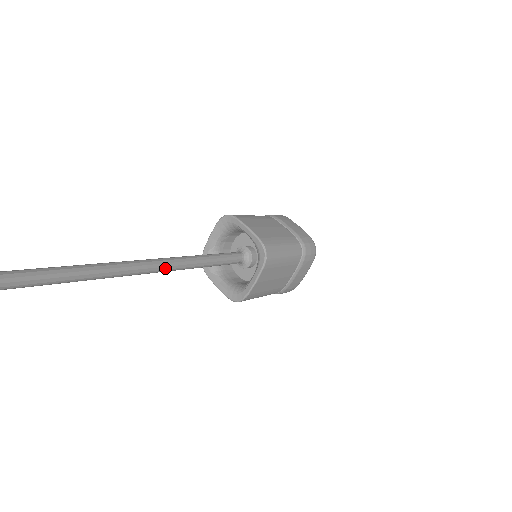
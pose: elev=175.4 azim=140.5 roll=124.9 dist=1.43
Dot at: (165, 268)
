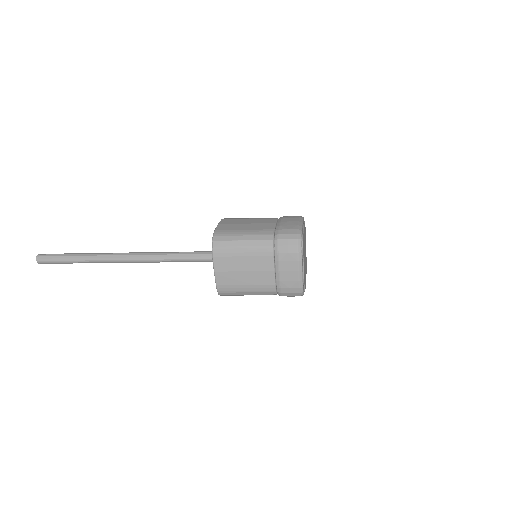
Dot at: (144, 258)
